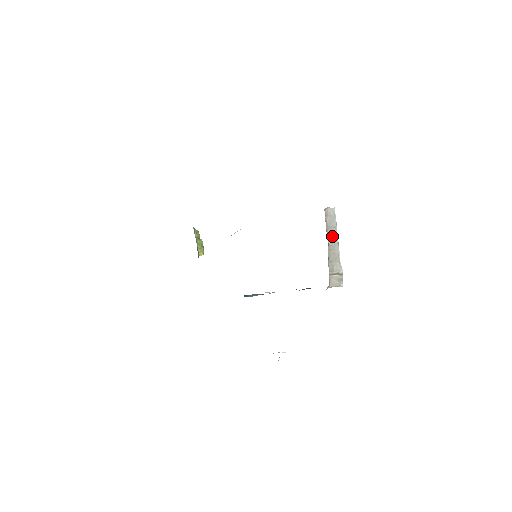
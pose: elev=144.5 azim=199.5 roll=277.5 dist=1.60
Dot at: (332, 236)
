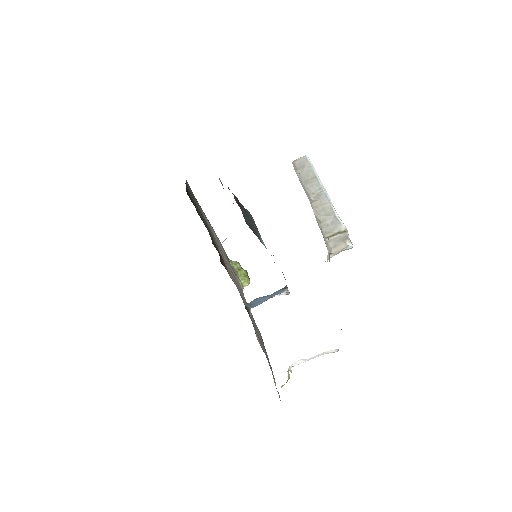
Dot at: (315, 190)
